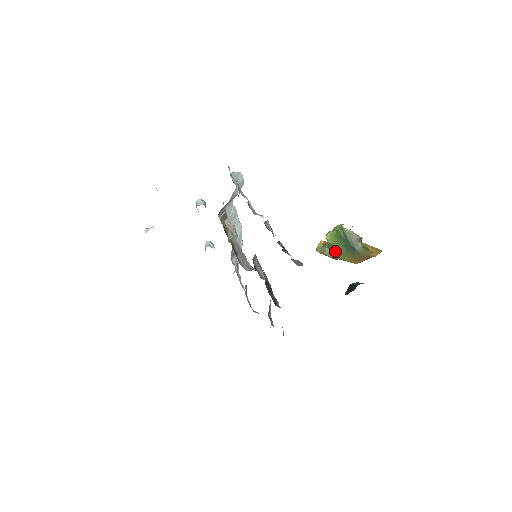
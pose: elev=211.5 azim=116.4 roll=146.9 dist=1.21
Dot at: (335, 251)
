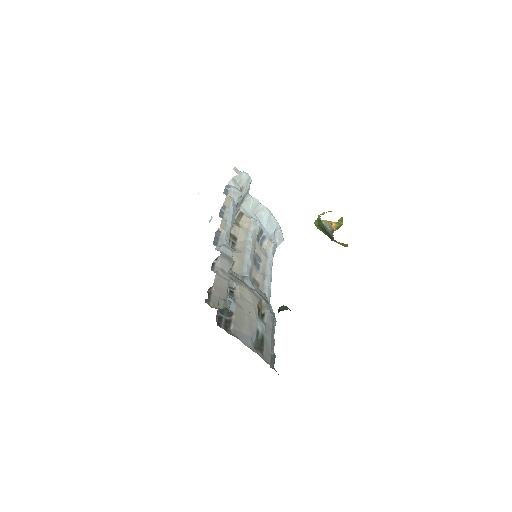
Dot at: occluded
